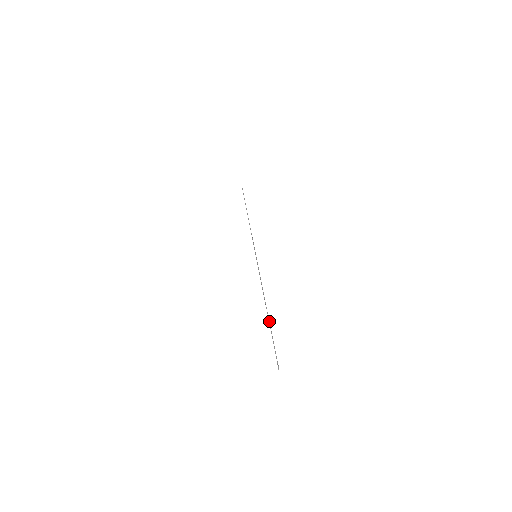
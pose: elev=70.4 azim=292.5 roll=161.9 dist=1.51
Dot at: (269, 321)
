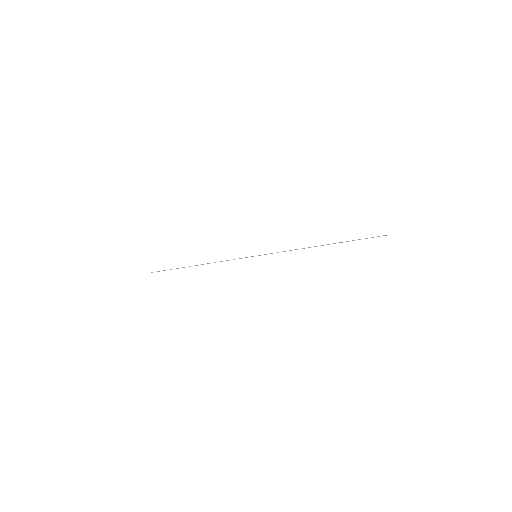
Dot at: occluded
